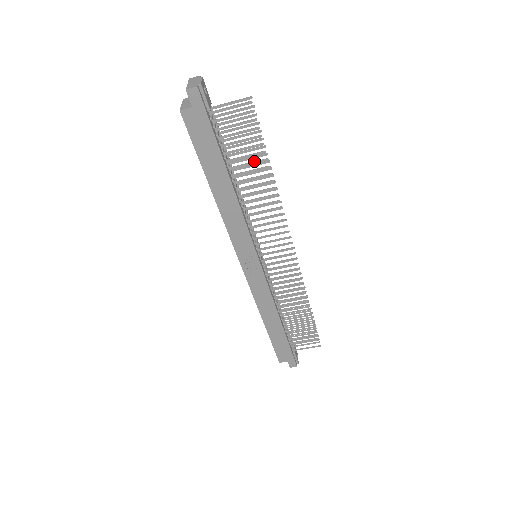
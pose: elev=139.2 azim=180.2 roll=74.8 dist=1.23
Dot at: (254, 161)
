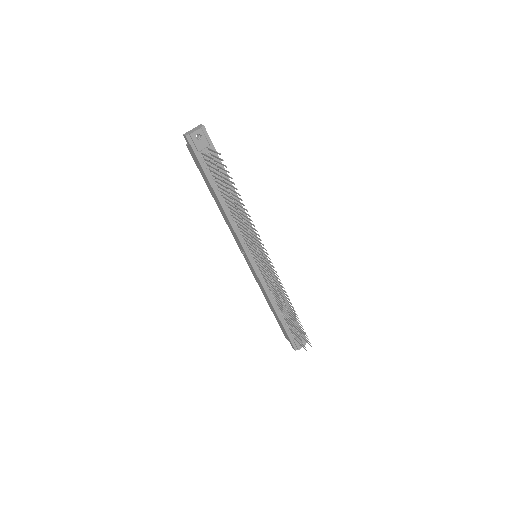
Dot at: (228, 196)
